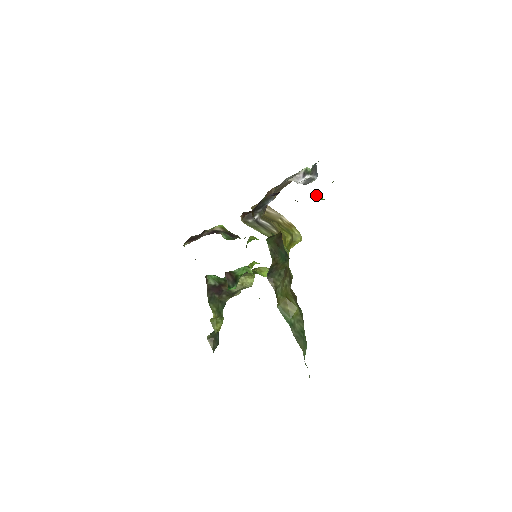
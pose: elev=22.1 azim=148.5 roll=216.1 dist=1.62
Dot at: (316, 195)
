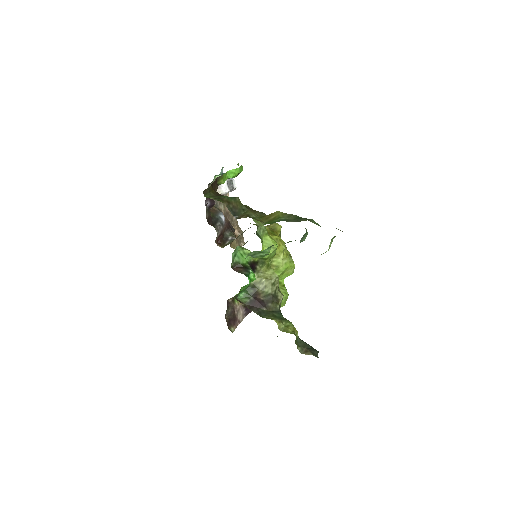
Dot at: (229, 172)
